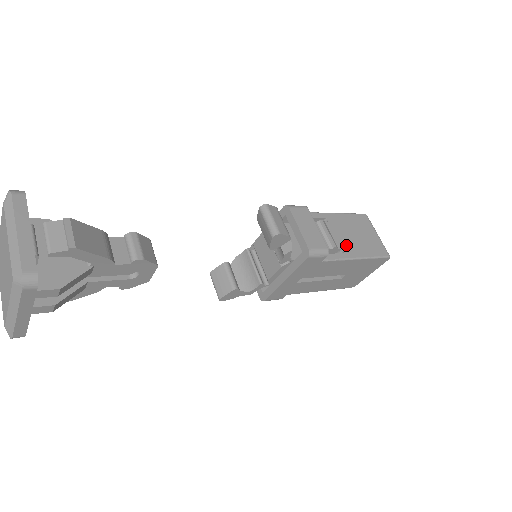
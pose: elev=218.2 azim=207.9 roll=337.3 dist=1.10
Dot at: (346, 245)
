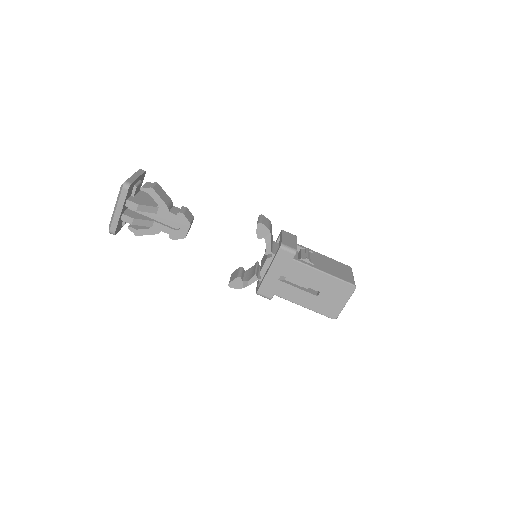
Dot at: (319, 264)
